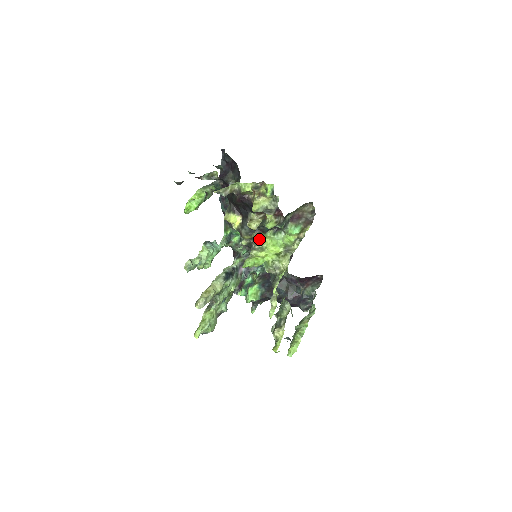
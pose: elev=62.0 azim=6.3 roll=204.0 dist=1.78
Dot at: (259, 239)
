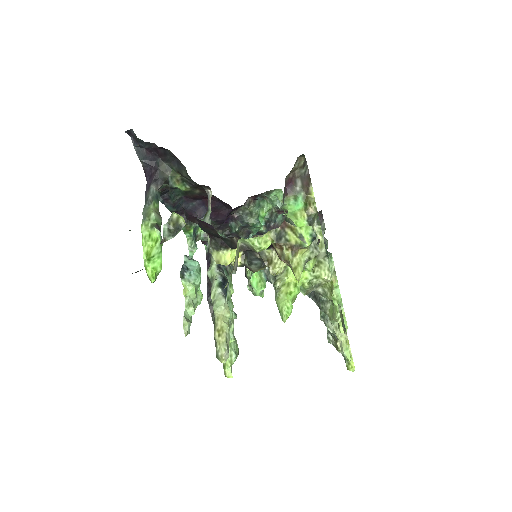
Dot at: occluded
